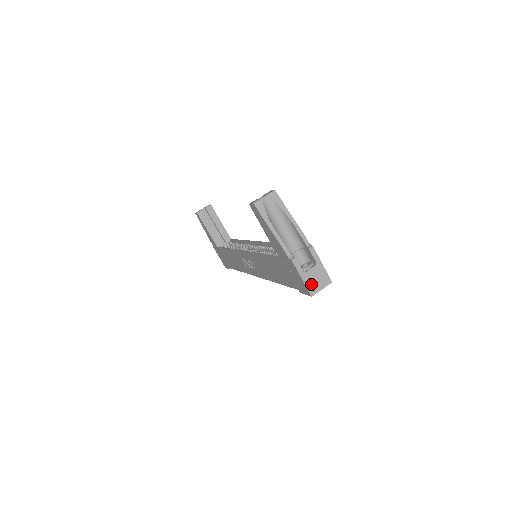
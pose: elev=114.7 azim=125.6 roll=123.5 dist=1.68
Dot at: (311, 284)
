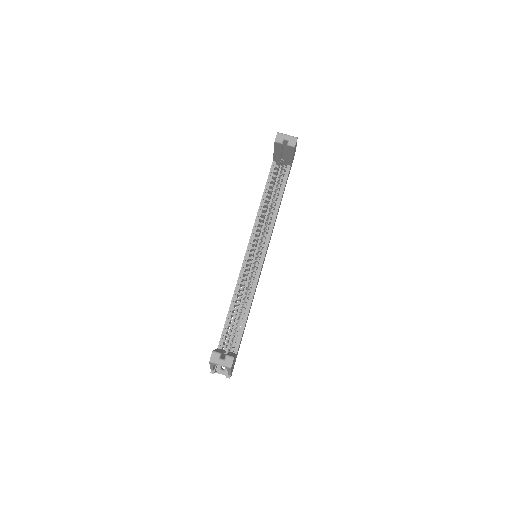
Dot at: occluded
